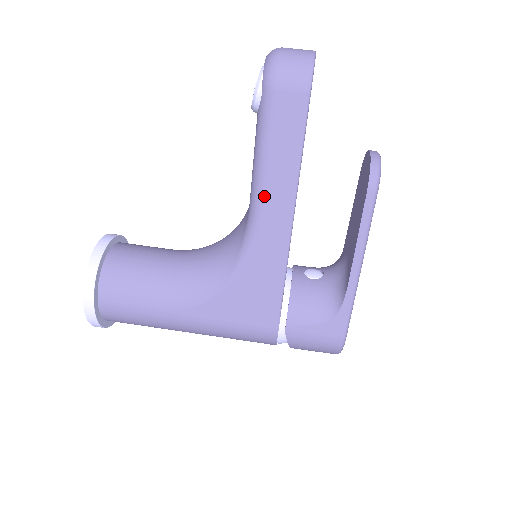
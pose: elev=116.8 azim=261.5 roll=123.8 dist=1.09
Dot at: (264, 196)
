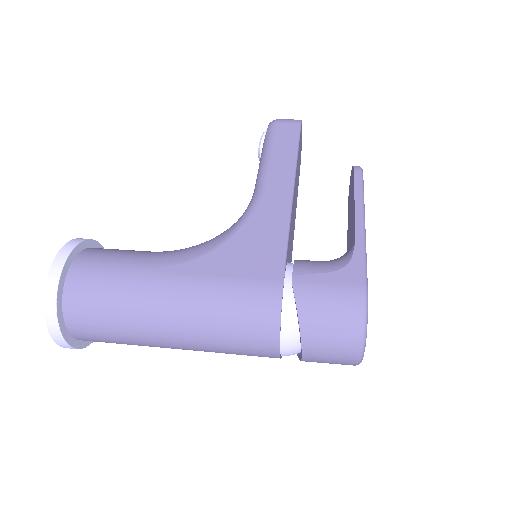
Dot at: (268, 172)
